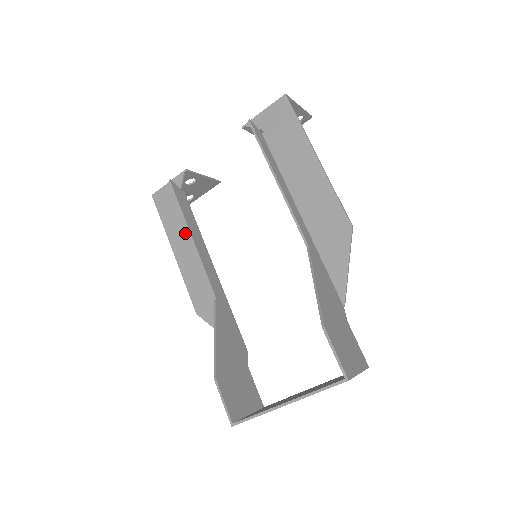
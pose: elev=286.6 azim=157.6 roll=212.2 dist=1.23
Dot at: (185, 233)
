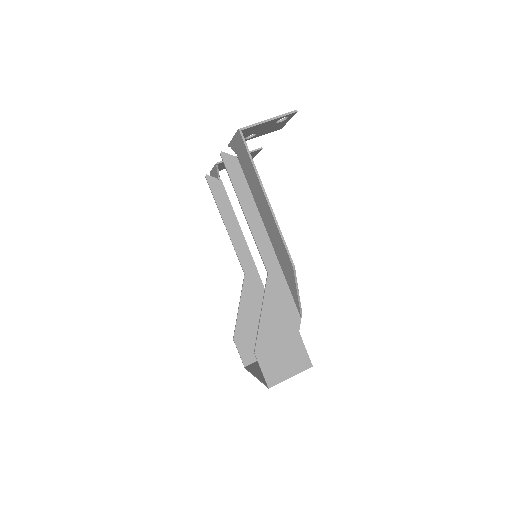
Dot at: occluded
